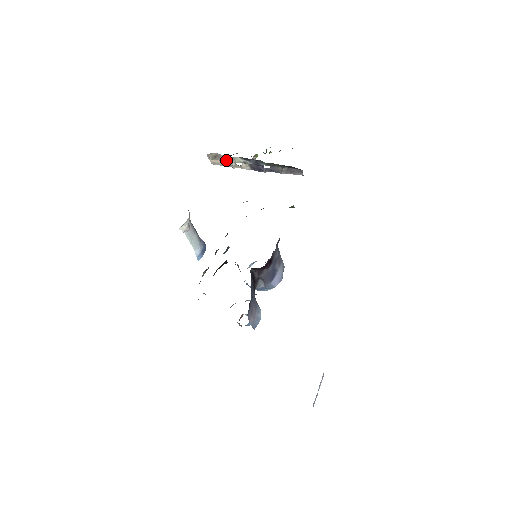
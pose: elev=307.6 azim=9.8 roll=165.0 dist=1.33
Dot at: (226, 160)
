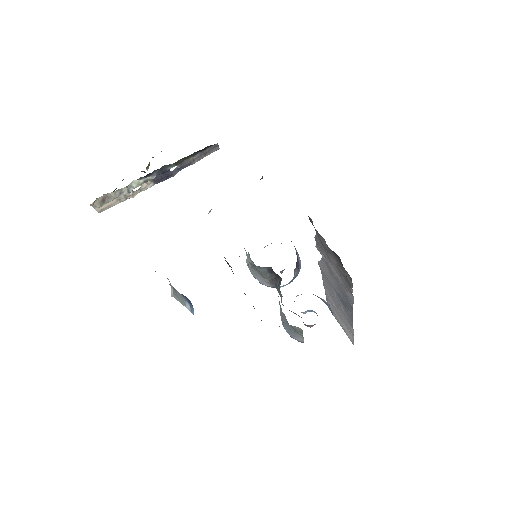
Dot at: (120, 195)
